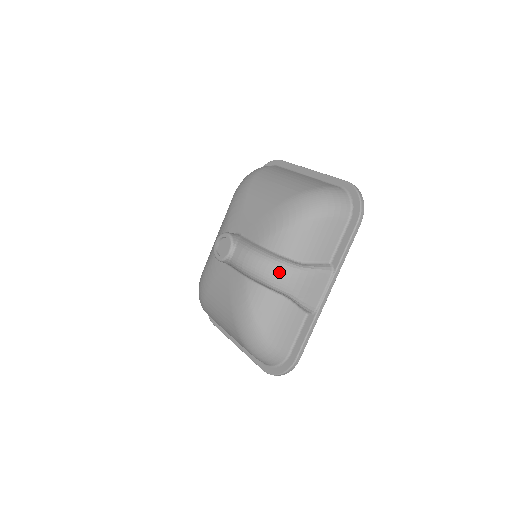
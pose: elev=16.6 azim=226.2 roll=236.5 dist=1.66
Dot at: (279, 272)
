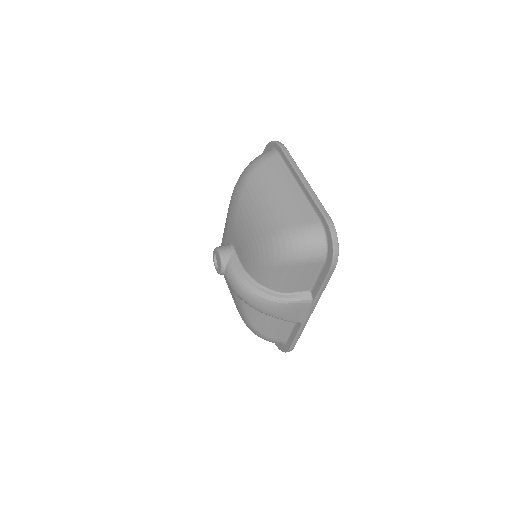
Dot at: (258, 303)
